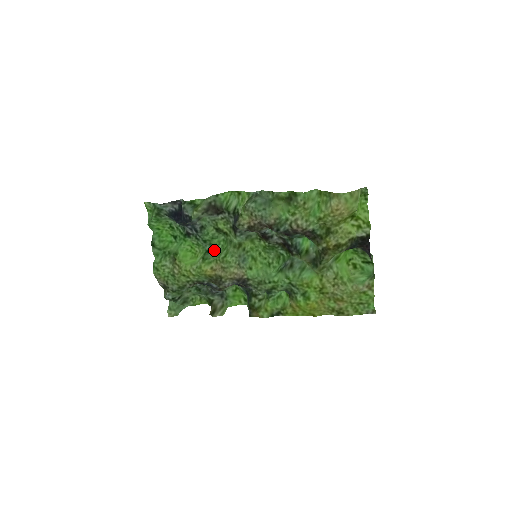
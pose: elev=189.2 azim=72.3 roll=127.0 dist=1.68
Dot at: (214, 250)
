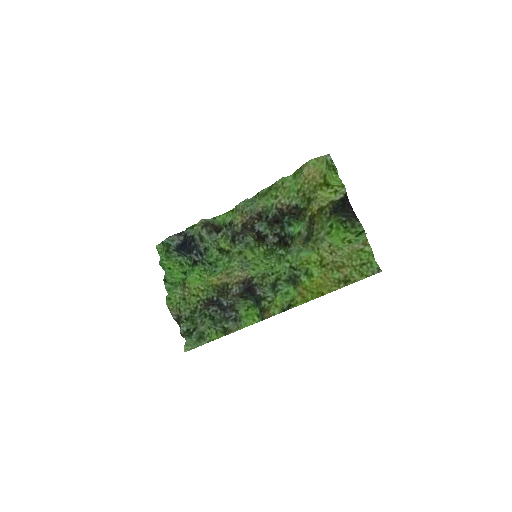
Dot at: (220, 270)
